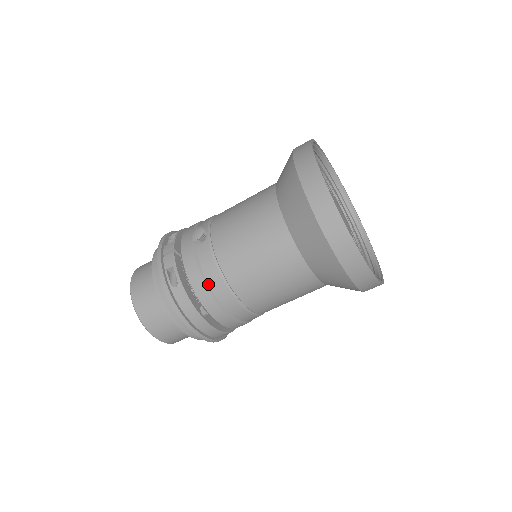
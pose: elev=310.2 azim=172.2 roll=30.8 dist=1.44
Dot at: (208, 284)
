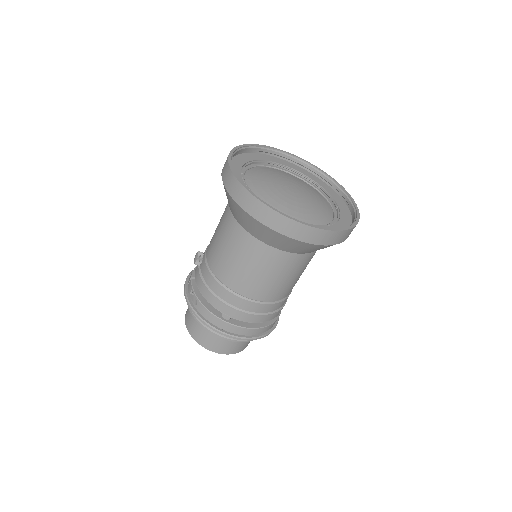
Dot at: (213, 292)
